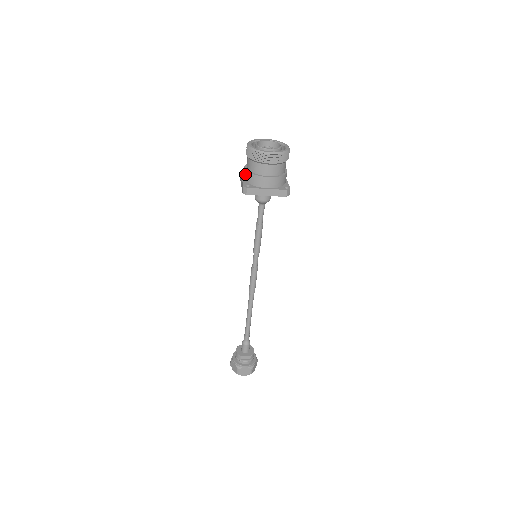
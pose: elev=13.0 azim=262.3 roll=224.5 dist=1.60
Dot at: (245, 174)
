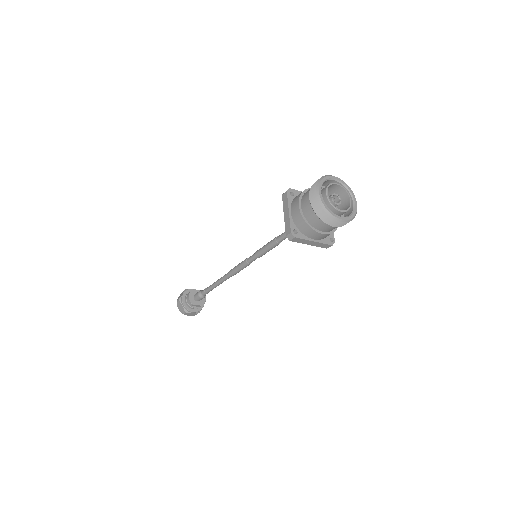
Dot at: (297, 214)
